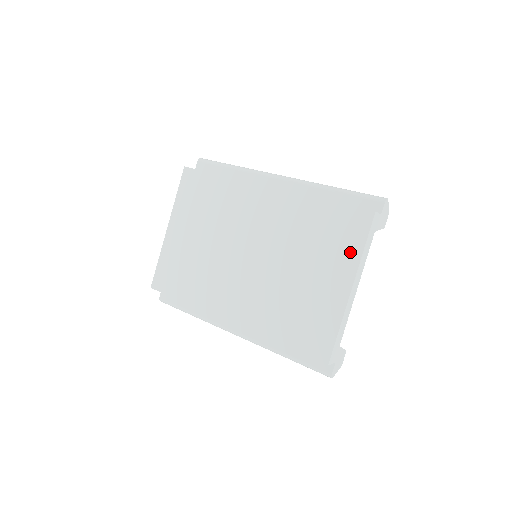
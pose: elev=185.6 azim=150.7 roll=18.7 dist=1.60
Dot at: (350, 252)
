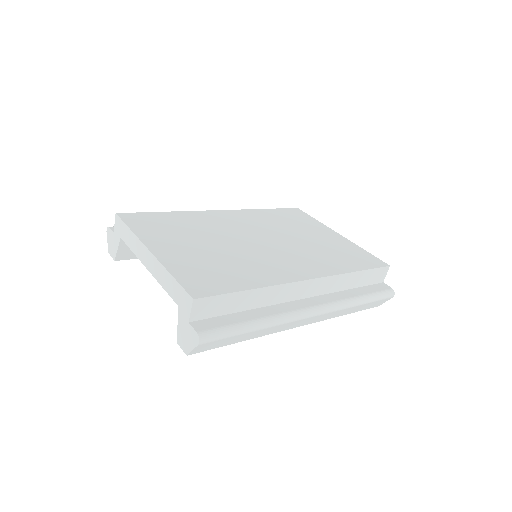
Dot at: (313, 222)
